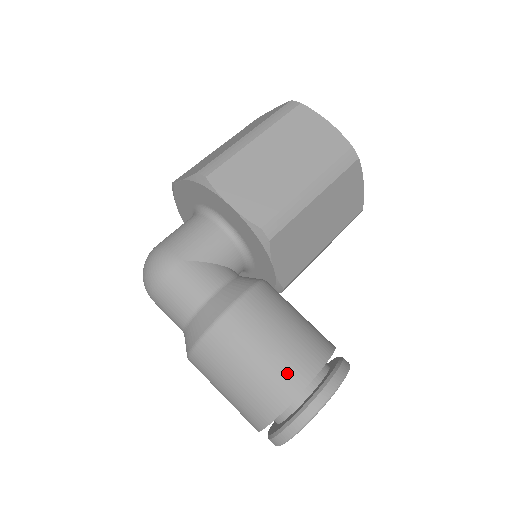
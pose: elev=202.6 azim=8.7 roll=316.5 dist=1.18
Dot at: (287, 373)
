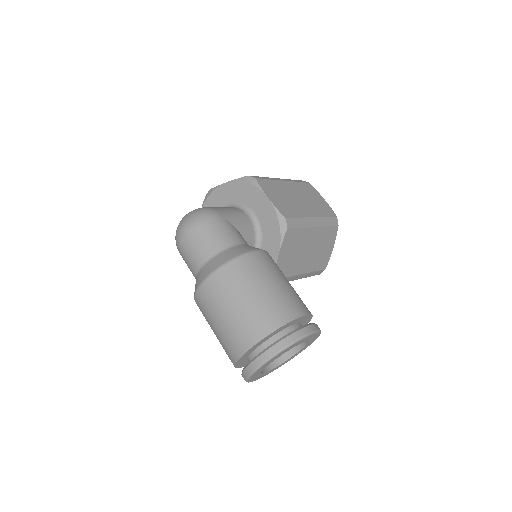
Dot at: (288, 303)
